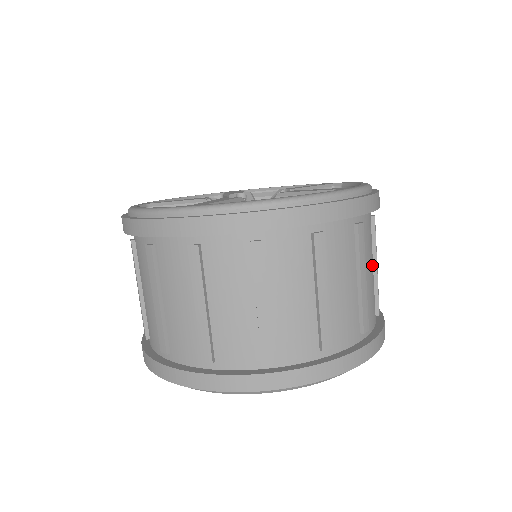
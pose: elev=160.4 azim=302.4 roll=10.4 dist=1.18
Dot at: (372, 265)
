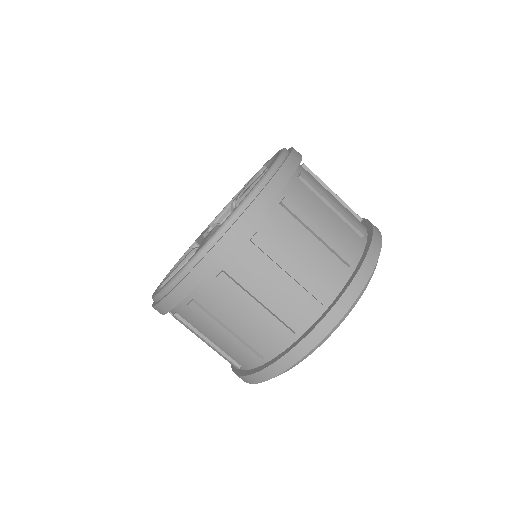
Dot at: (330, 194)
